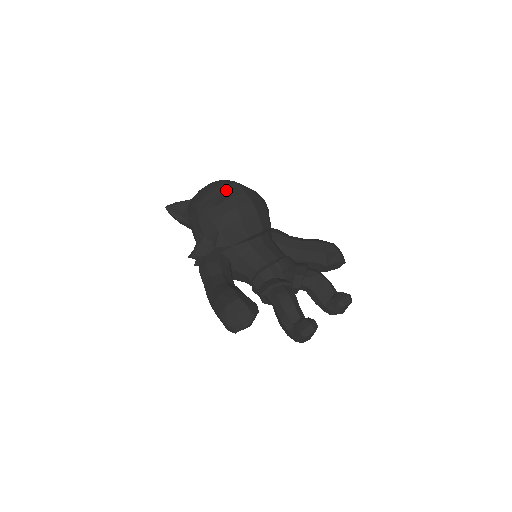
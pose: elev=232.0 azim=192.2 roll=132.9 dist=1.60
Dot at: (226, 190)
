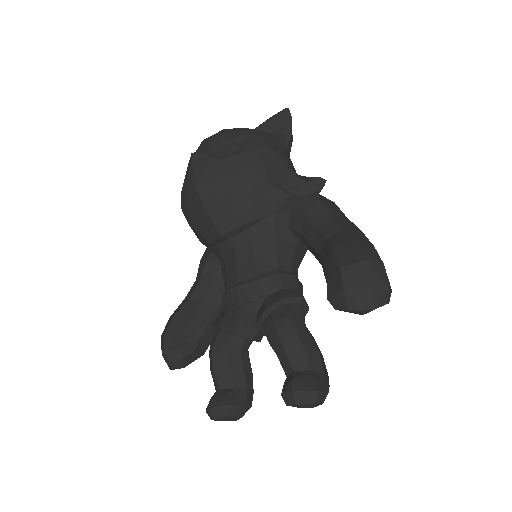
Dot at: occluded
